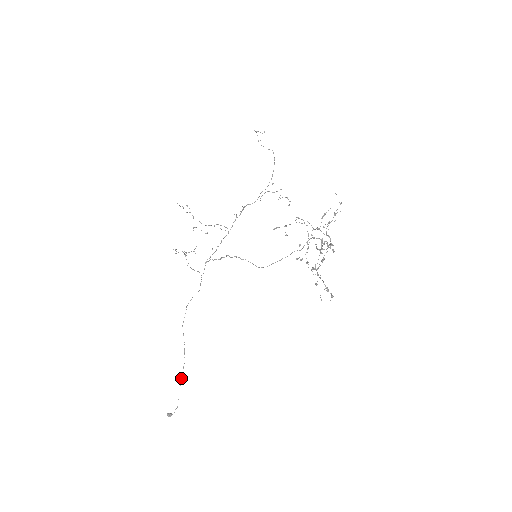
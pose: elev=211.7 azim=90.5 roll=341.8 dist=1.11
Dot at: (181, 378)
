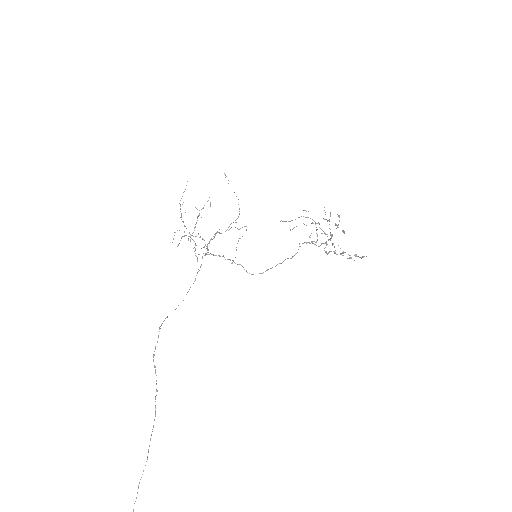
Dot at: (149, 445)
